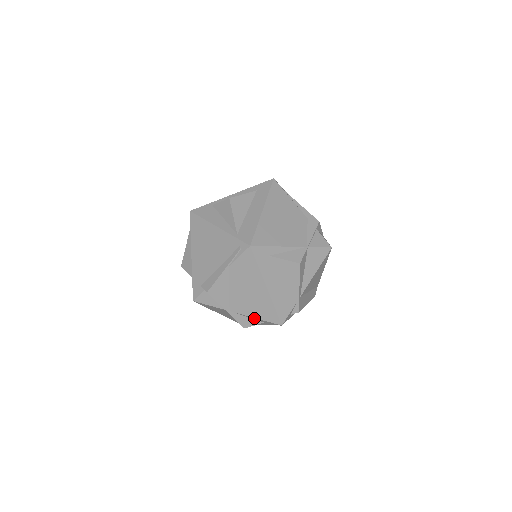
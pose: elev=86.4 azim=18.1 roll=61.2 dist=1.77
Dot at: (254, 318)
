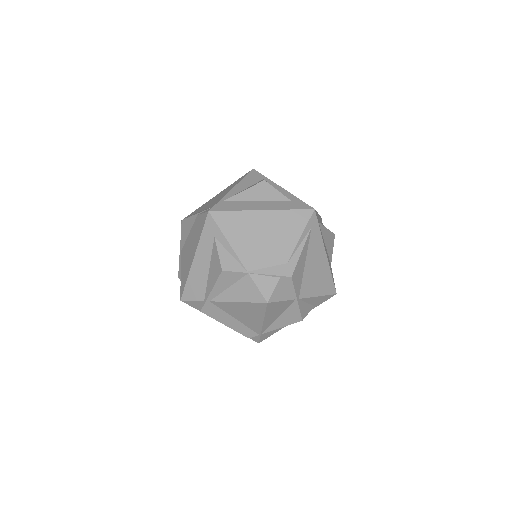
Dot at: occluded
